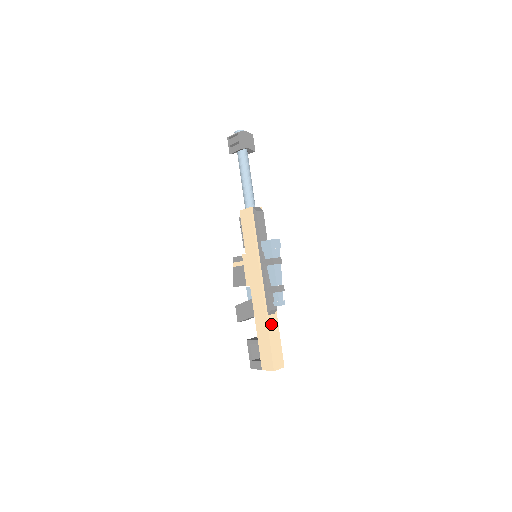
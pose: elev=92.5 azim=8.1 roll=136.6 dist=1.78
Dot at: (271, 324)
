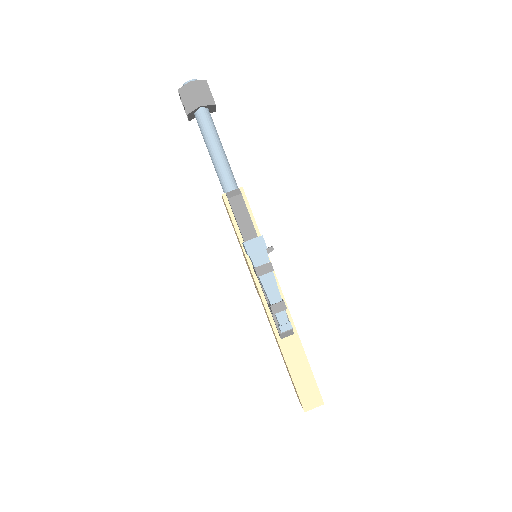
Dot at: (289, 350)
